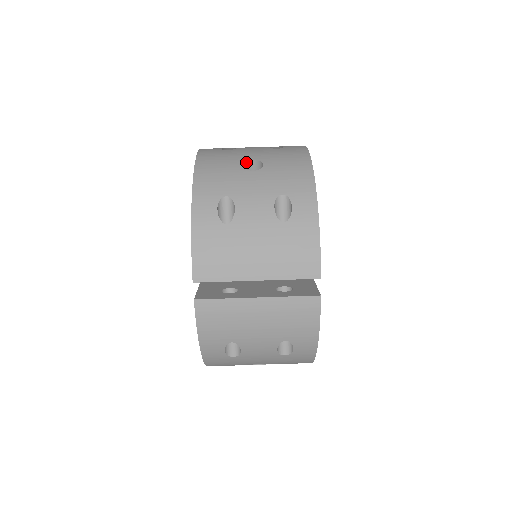
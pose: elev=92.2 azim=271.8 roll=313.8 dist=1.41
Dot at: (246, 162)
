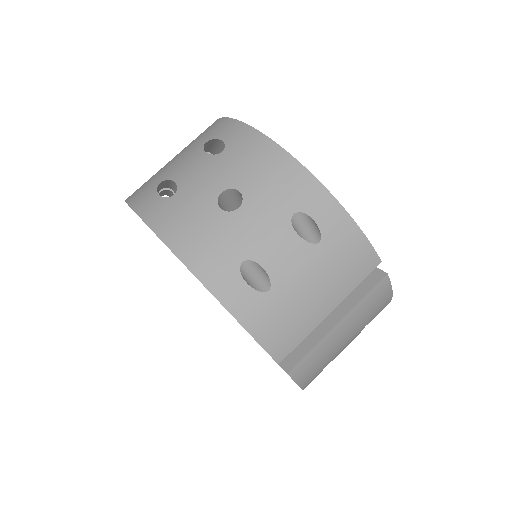
Dot at: (217, 201)
